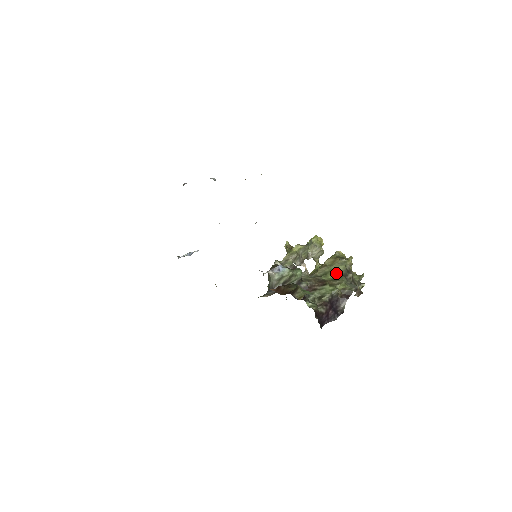
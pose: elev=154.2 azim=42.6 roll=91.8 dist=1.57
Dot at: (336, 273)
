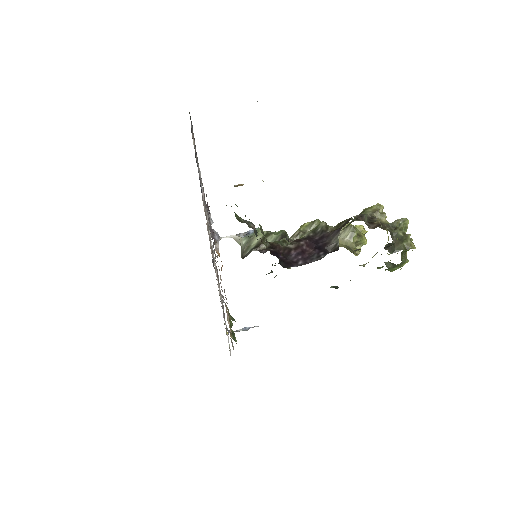
Dot at: (347, 225)
